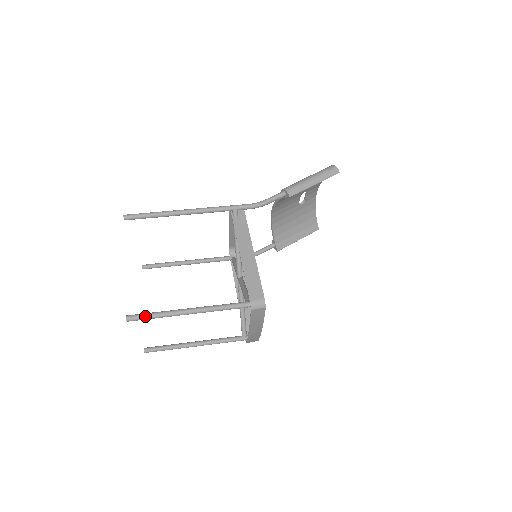
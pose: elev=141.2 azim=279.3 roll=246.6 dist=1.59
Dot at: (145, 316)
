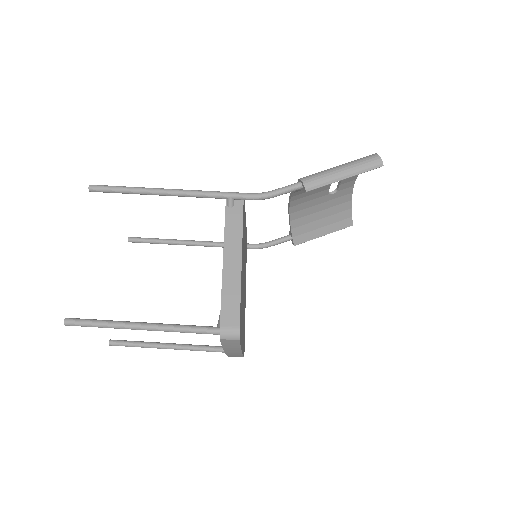
Dot at: (87, 323)
